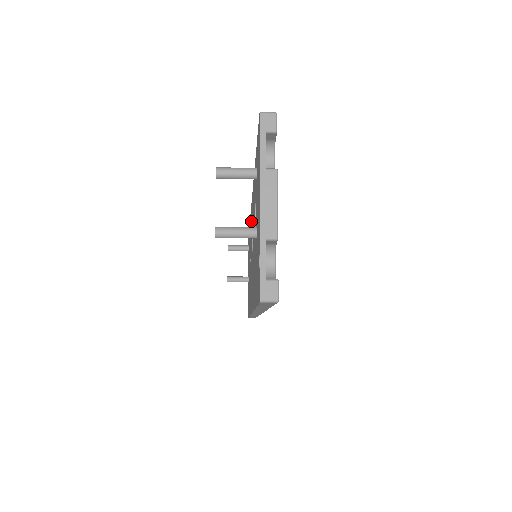
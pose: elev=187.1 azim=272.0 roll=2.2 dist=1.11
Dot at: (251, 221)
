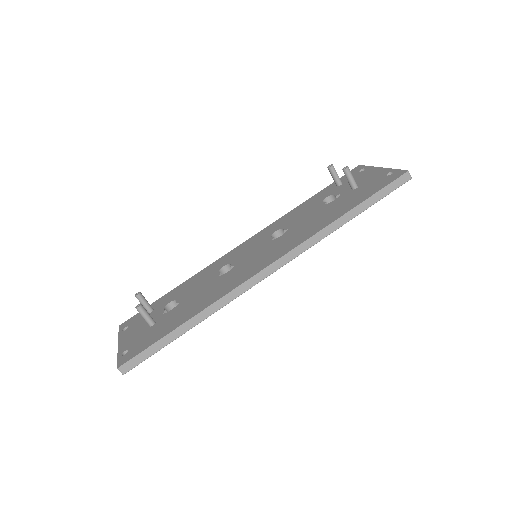
Dot at: (243, 248)
